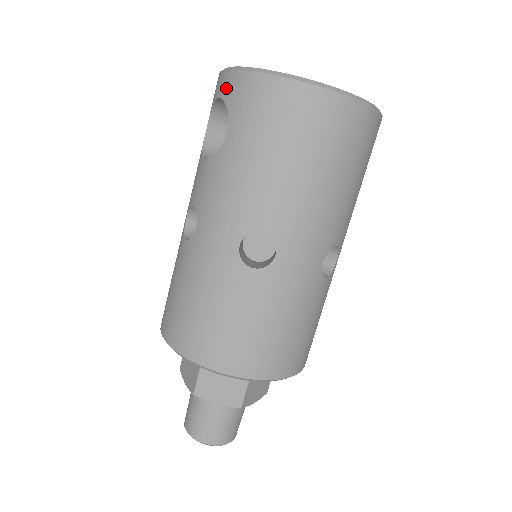
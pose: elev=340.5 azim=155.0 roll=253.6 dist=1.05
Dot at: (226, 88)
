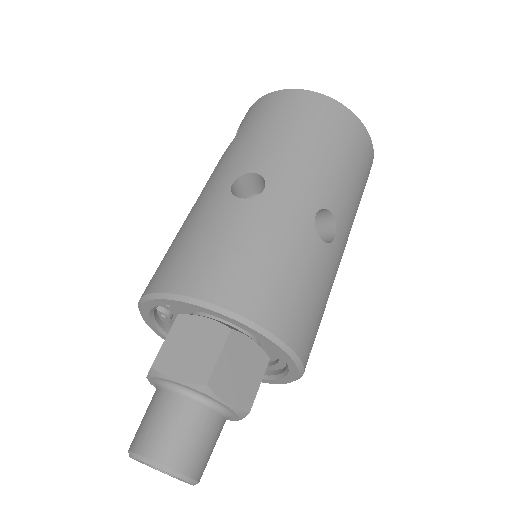
Dot at: occluded
